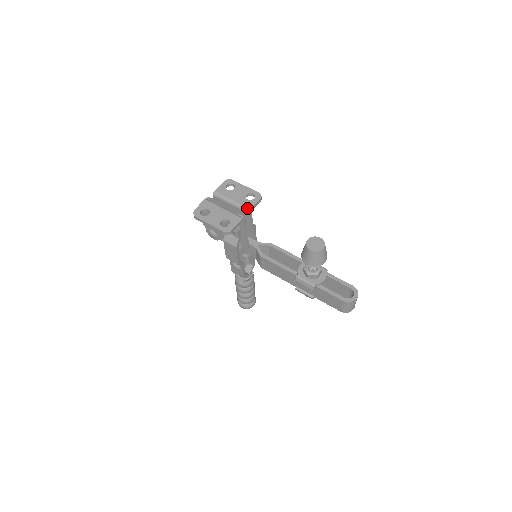
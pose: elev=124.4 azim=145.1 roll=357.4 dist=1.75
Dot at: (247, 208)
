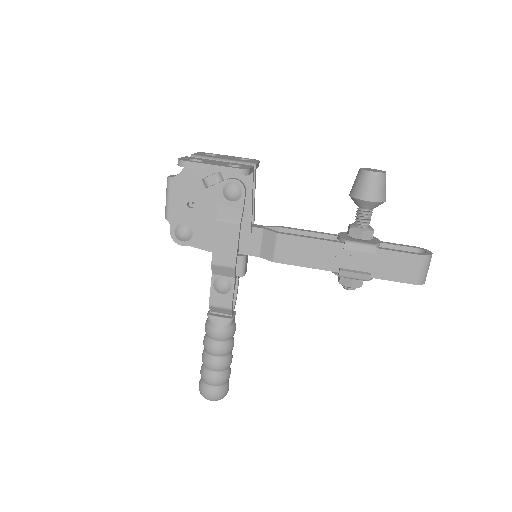
Dot at: (251, 163)
